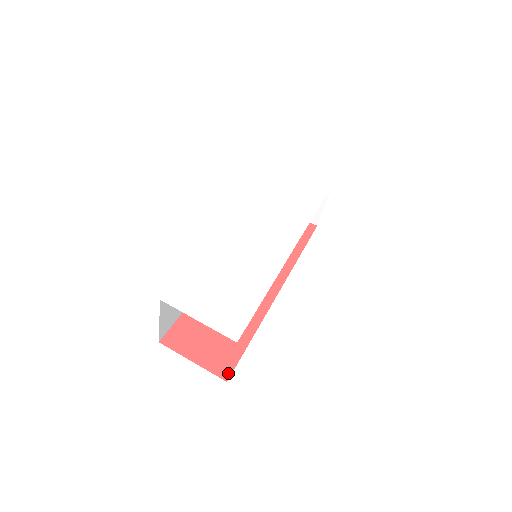
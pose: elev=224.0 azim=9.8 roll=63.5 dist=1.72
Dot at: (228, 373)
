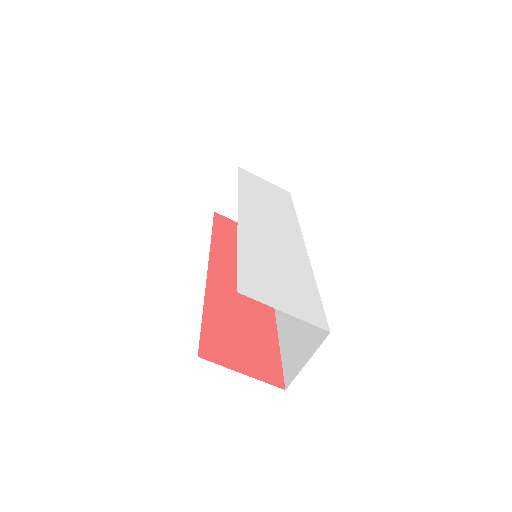
Dot at: (281, 381)
